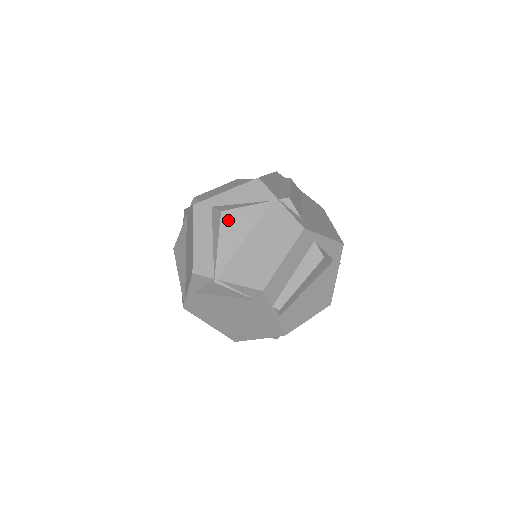
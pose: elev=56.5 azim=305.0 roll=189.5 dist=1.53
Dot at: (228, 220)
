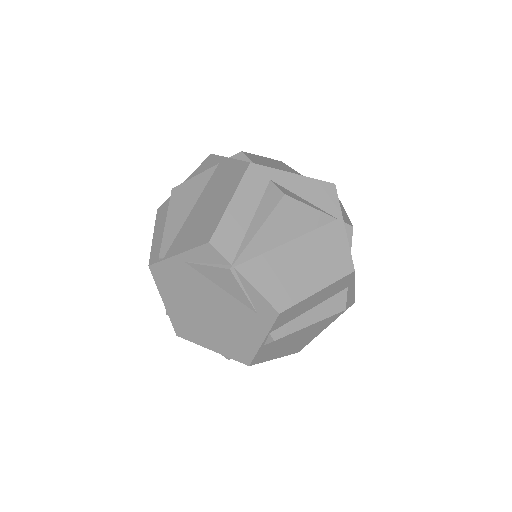
Dot at: (286, 209)
